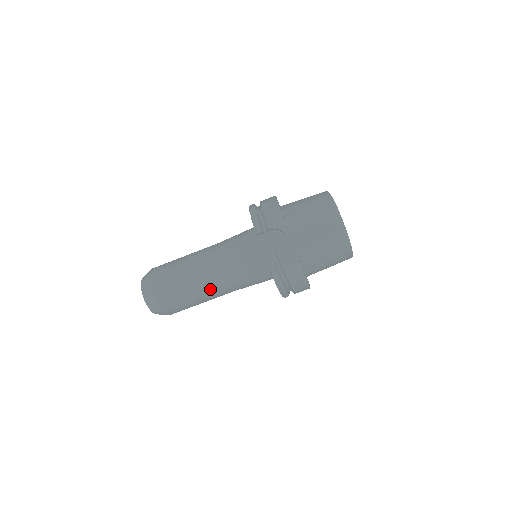
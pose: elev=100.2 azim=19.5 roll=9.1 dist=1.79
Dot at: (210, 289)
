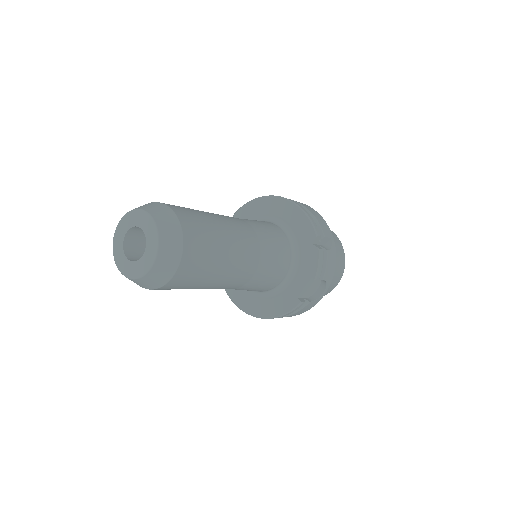
Dot at: (218, 288)
